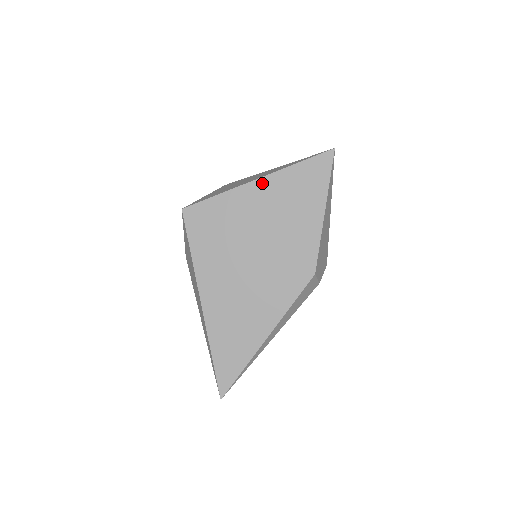
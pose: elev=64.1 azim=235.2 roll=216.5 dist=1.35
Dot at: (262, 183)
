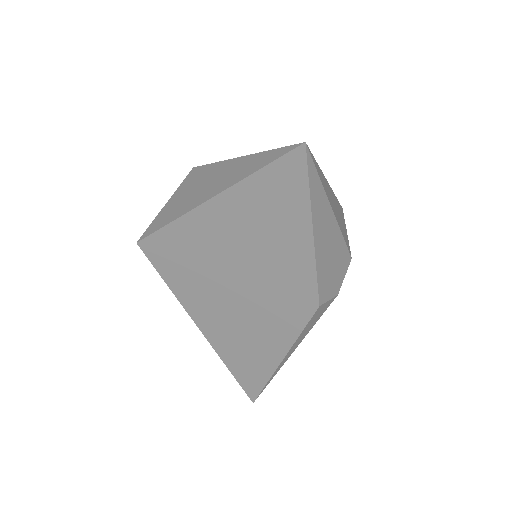
Dot at: (215, 206)
